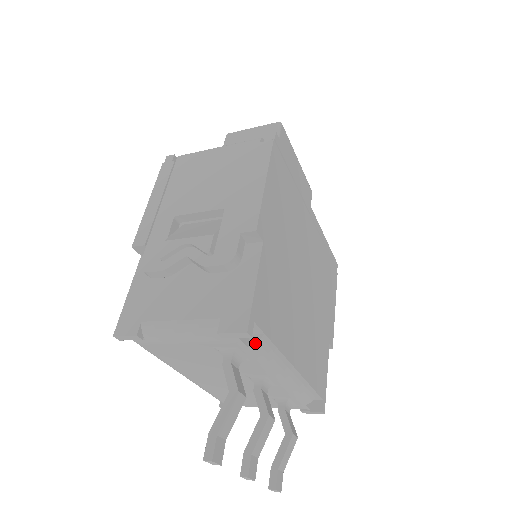
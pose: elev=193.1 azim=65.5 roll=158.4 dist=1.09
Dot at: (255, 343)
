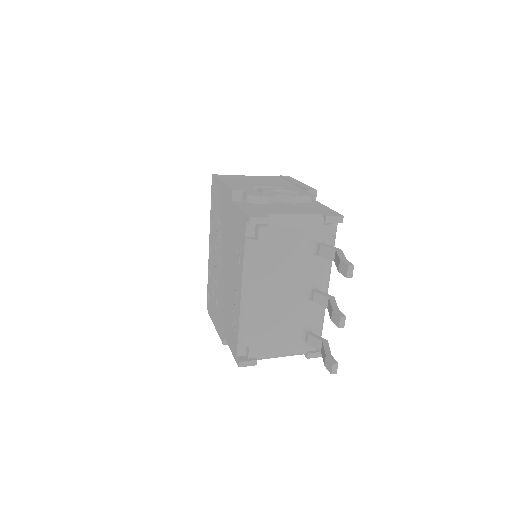
Dot at: (334, 237)
